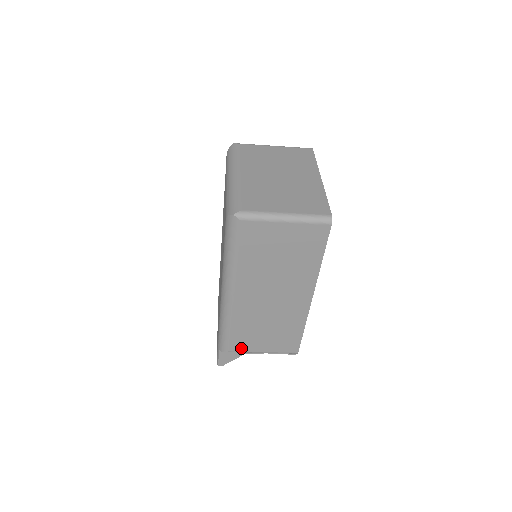
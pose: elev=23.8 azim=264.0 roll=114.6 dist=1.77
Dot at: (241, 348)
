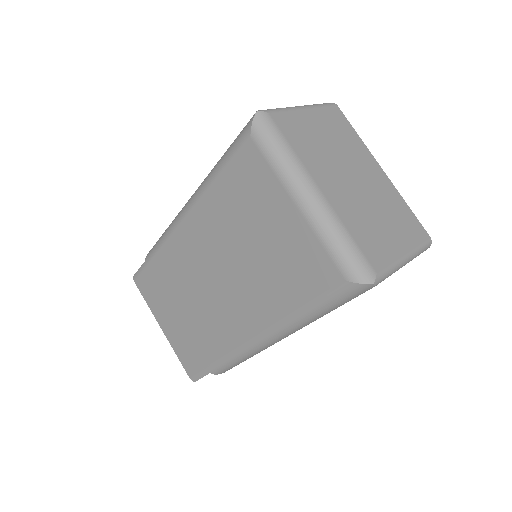
Dot at: occluded
